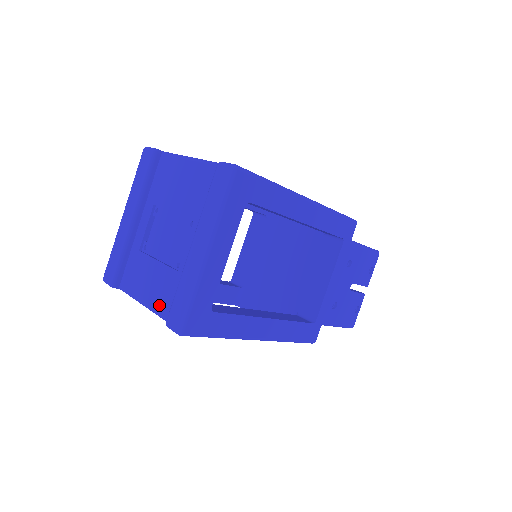
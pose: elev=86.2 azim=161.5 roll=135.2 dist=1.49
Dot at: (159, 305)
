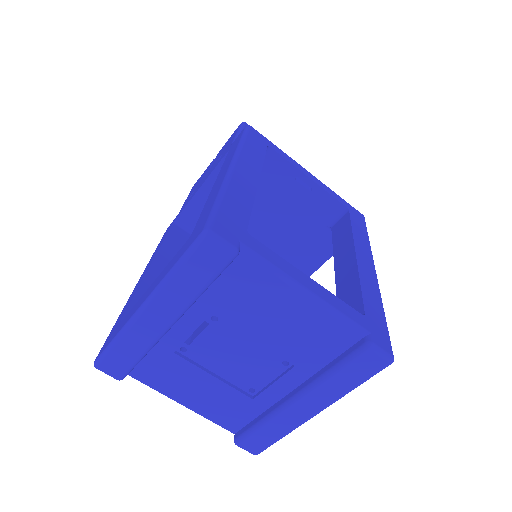
Dot at: (214, 416)
